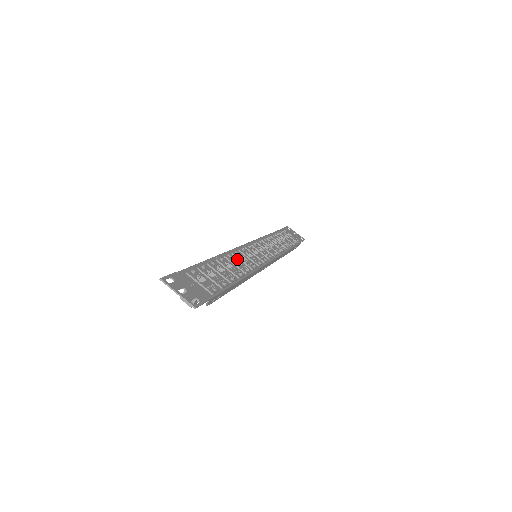
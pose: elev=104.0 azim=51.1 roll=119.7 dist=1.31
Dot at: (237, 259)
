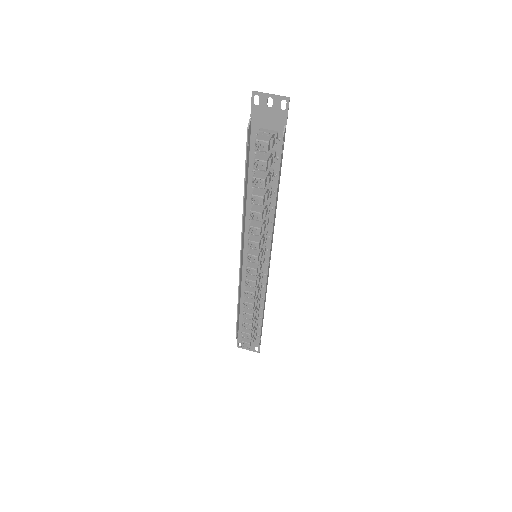
Dot at: occluded
